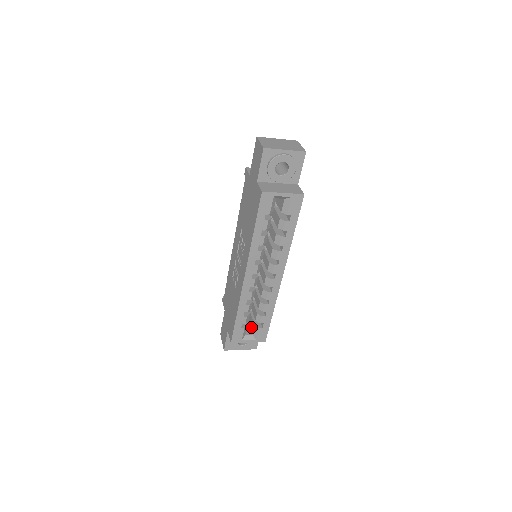
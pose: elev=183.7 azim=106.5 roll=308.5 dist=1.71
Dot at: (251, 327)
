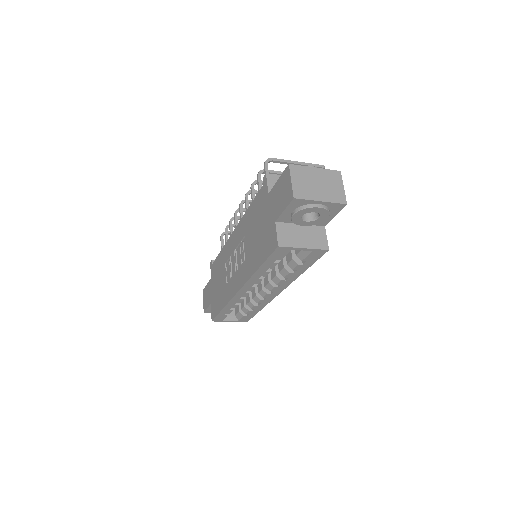
Dot at: (236, 308)
